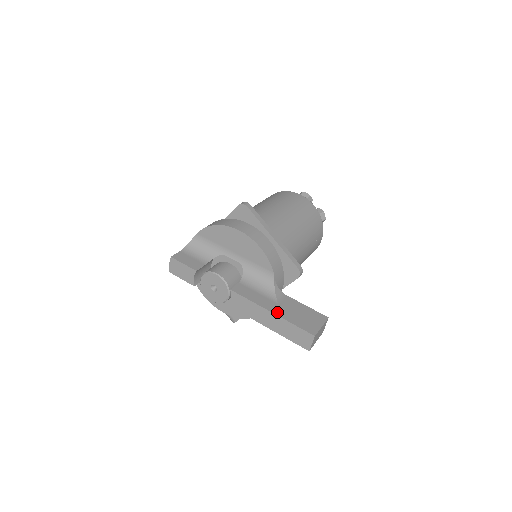
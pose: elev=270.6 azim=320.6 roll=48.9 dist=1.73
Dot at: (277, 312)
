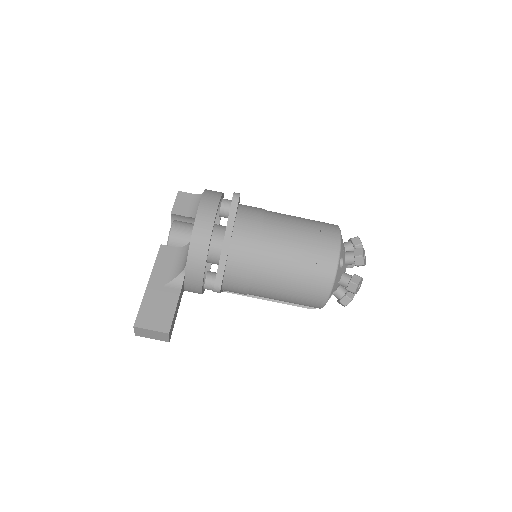
Dot at: (150, 287)
